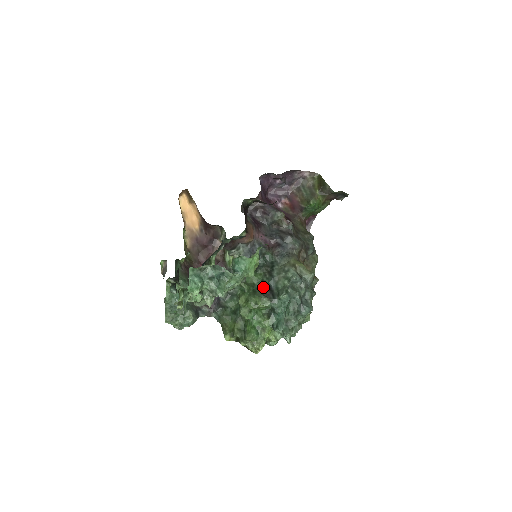
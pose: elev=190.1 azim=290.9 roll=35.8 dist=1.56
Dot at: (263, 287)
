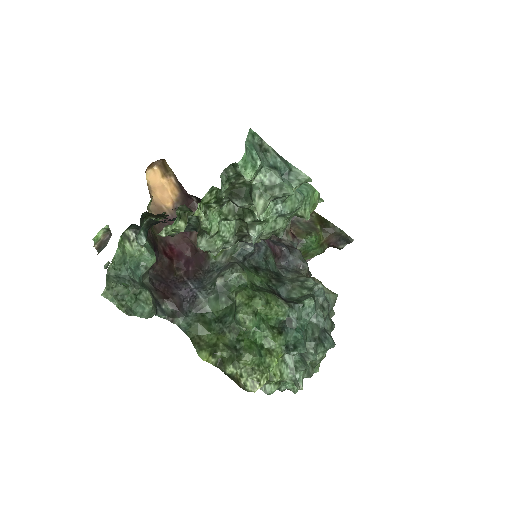
Dot at: (271, 290)
